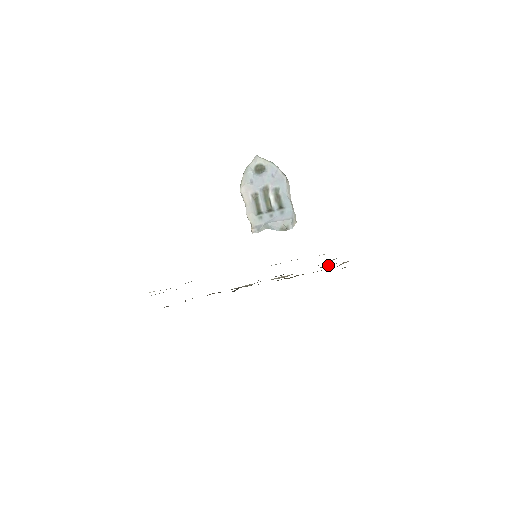
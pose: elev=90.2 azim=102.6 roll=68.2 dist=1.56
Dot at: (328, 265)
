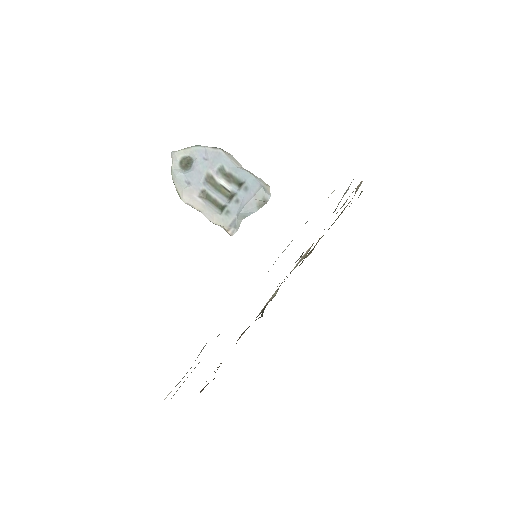
Dot at: occluded
